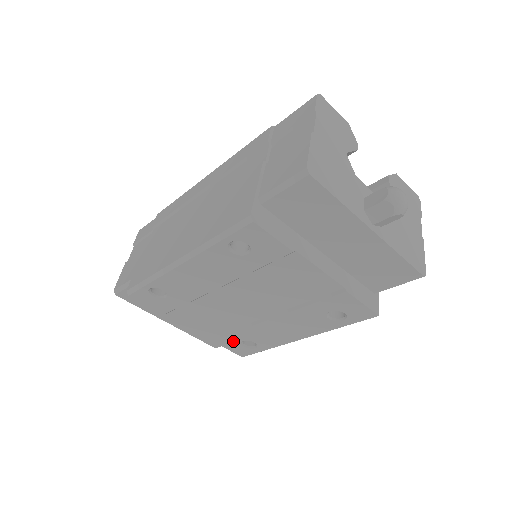
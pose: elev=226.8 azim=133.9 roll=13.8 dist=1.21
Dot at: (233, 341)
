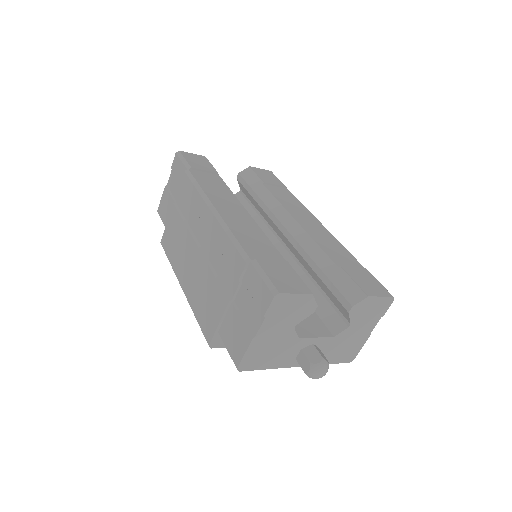
Dot at: occluded
